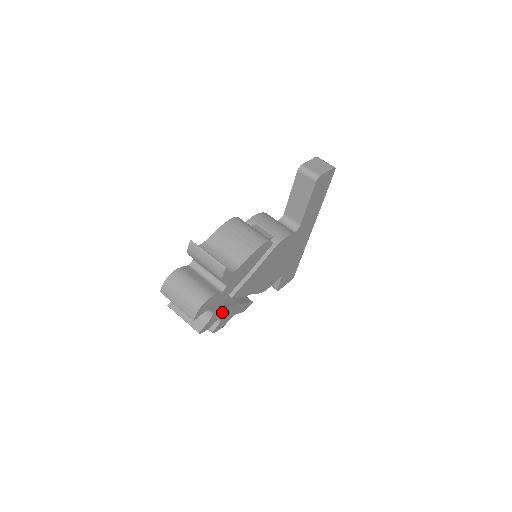
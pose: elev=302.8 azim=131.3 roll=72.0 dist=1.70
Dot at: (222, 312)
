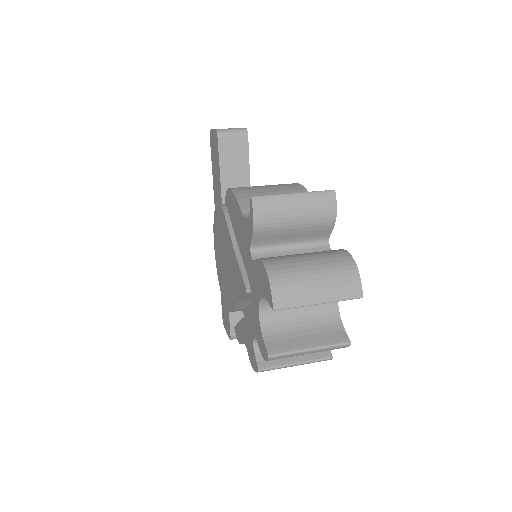
Dot at: occluded
